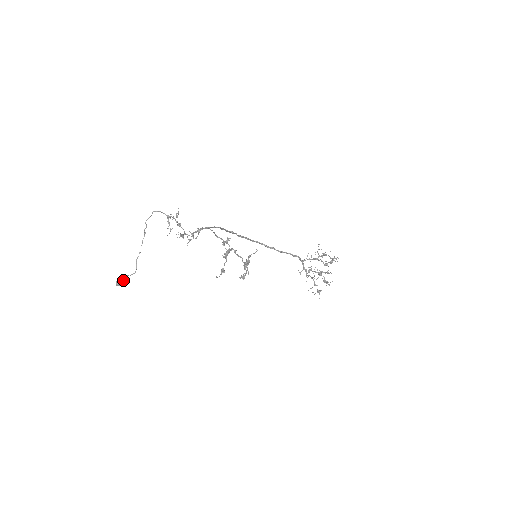
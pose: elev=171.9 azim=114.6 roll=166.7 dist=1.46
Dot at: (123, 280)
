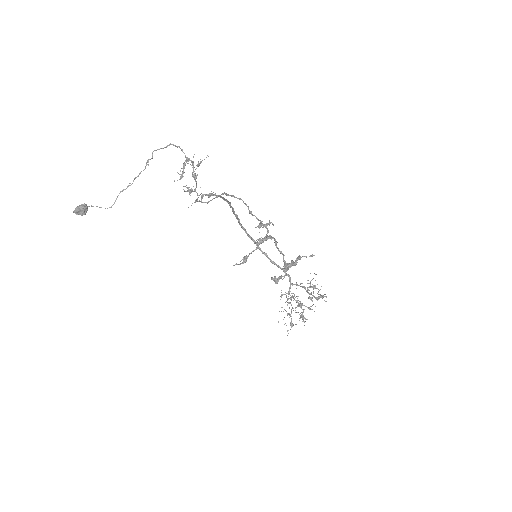
Dot at: (86, 209)
